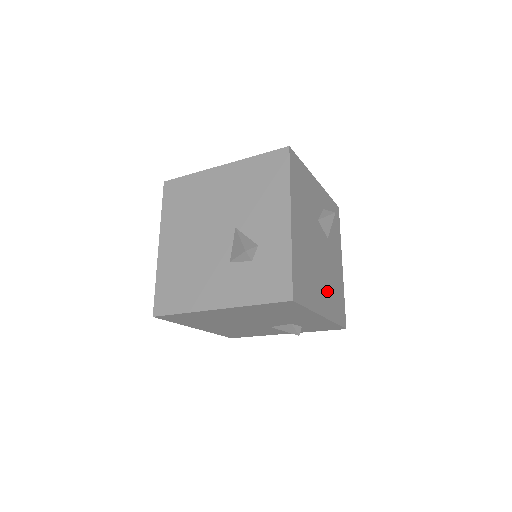
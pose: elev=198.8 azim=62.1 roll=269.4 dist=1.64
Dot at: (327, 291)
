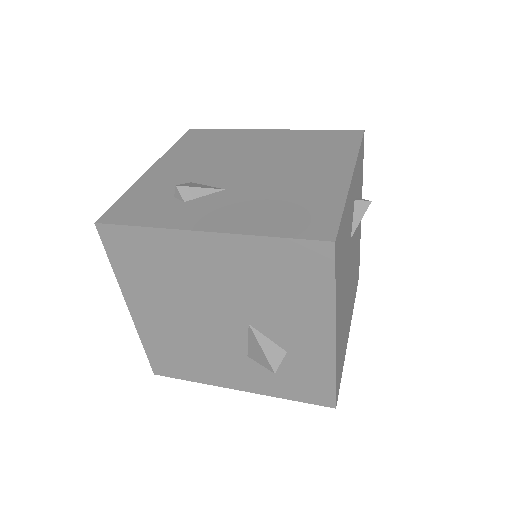
Dot at: (352, 295)
